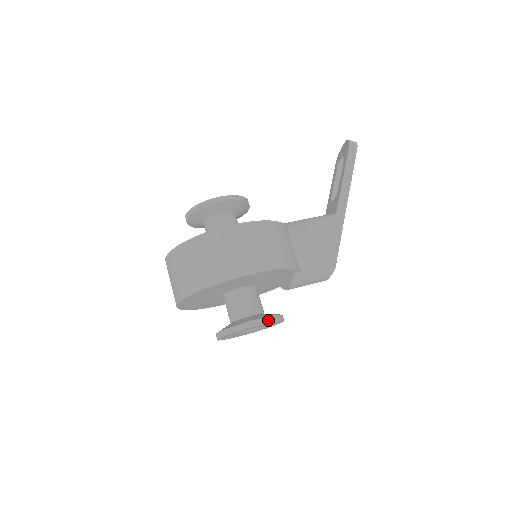
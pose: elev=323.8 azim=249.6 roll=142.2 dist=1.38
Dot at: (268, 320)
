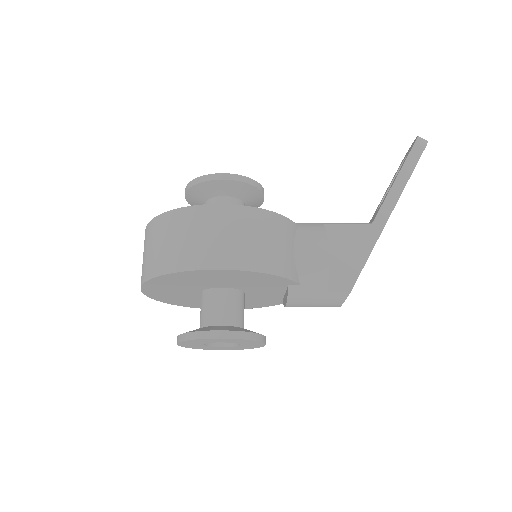
Dot at: (235, 335)
